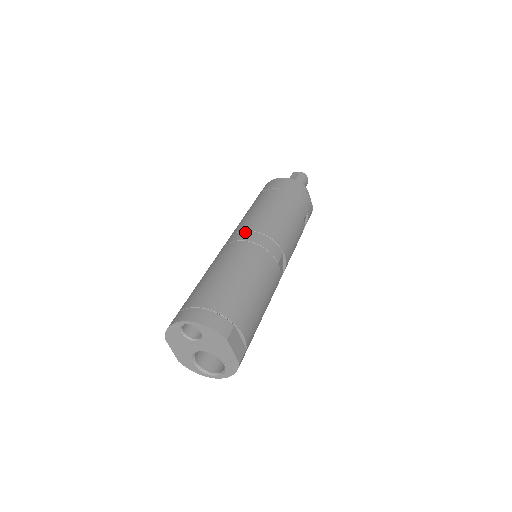
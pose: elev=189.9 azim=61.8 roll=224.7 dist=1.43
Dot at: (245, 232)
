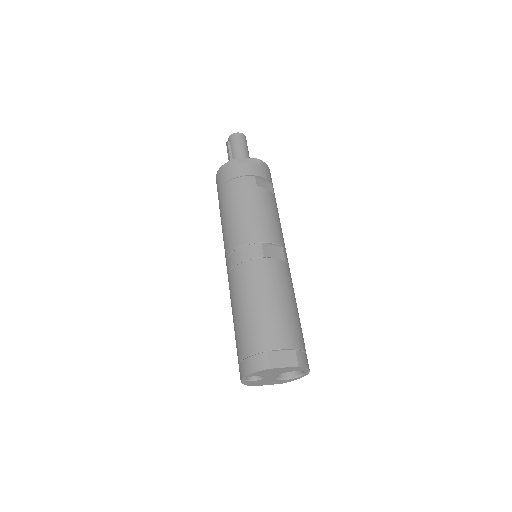
Dot at: (227, 260)
